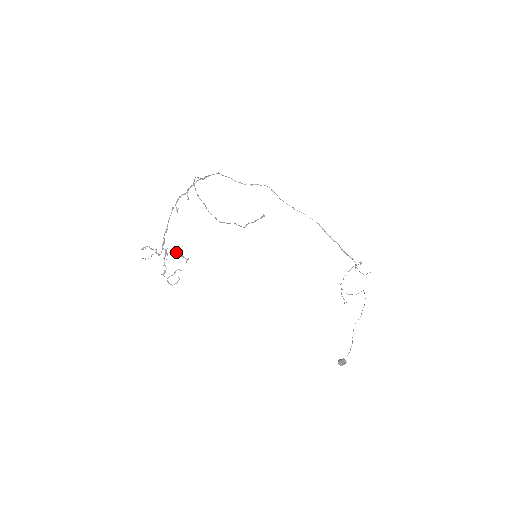
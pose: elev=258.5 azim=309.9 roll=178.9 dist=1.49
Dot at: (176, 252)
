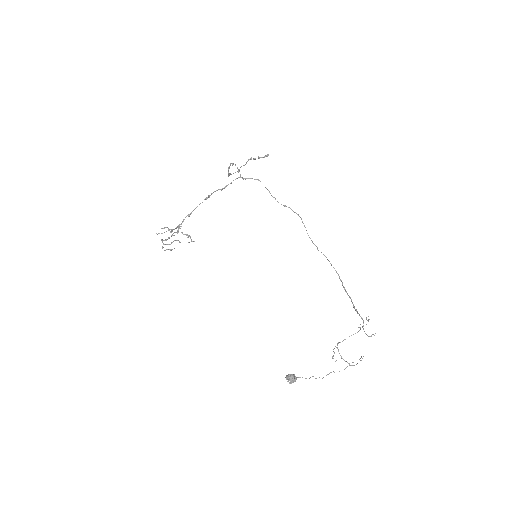
Dot at: (187, 234)
